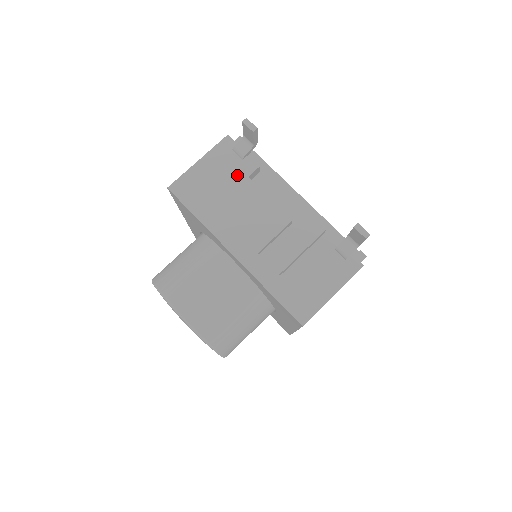
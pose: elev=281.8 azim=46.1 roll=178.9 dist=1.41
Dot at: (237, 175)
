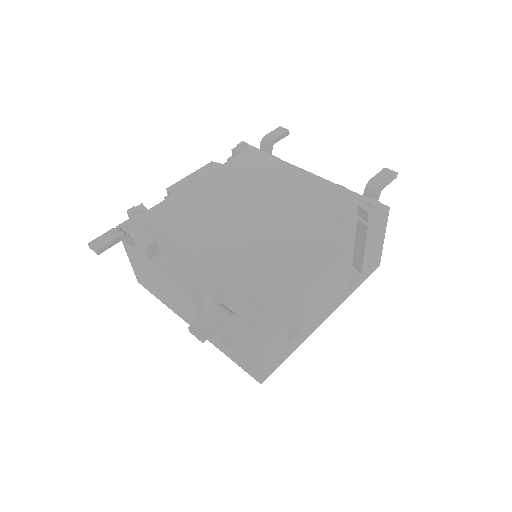
Dot at: (145, 261)
